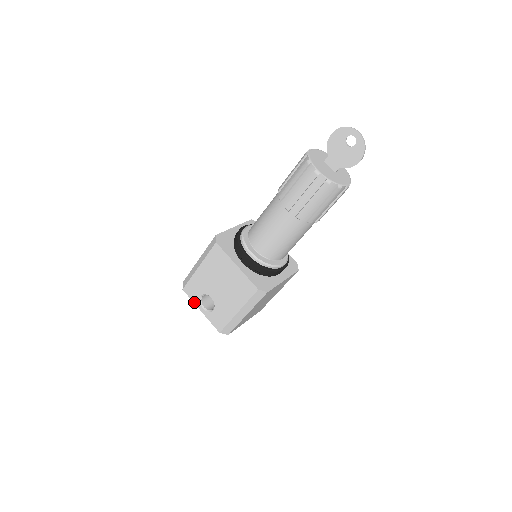
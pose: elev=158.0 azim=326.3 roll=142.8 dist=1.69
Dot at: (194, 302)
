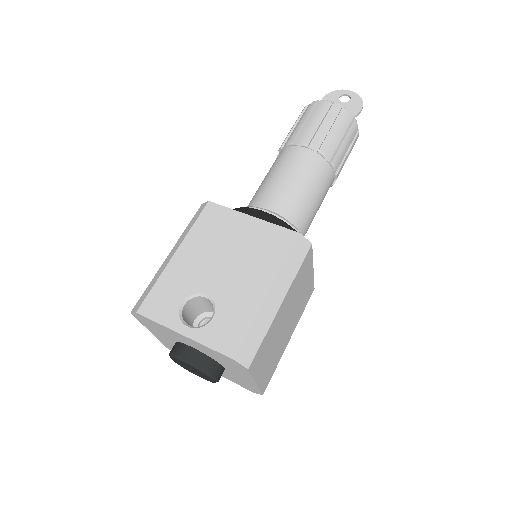
Dot at: (165, 324)
